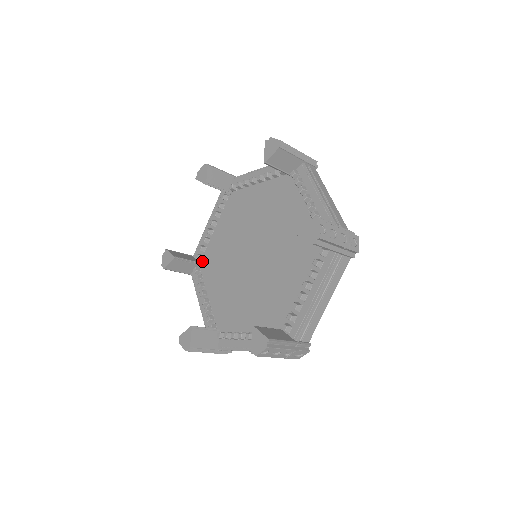
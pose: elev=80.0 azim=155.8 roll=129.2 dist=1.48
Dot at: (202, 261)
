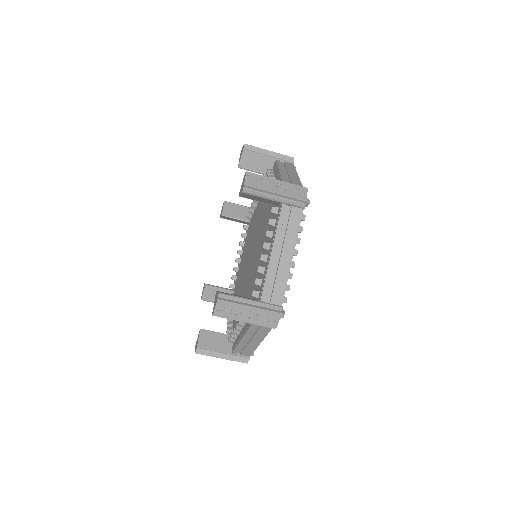
Dot at: (250, 222)
